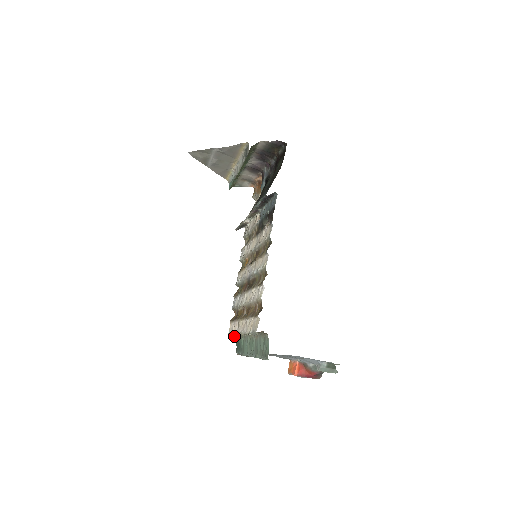
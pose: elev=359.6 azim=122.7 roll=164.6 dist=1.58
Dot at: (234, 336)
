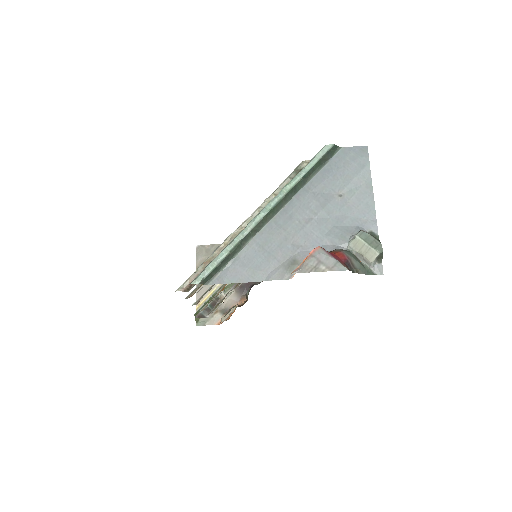
Dot at: (205, 261)
